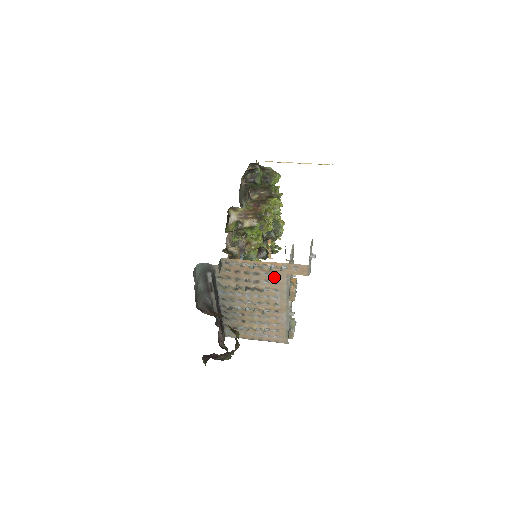
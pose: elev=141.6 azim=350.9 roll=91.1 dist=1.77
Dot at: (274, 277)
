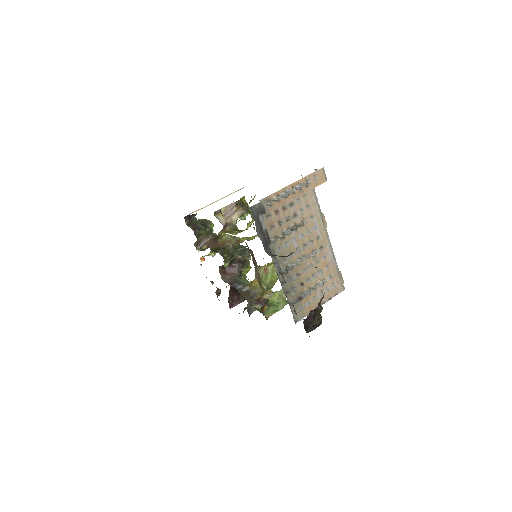
Dot at: (305, 200)
